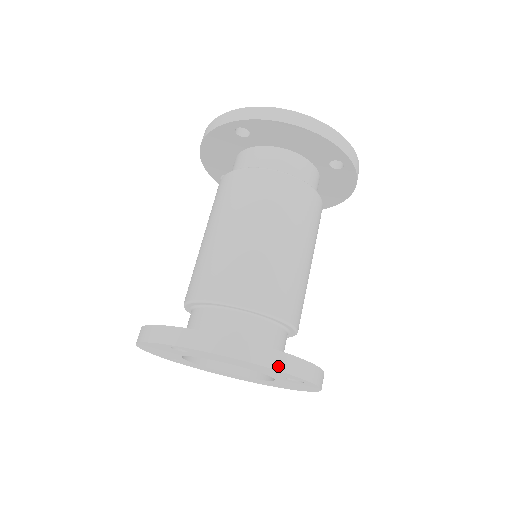
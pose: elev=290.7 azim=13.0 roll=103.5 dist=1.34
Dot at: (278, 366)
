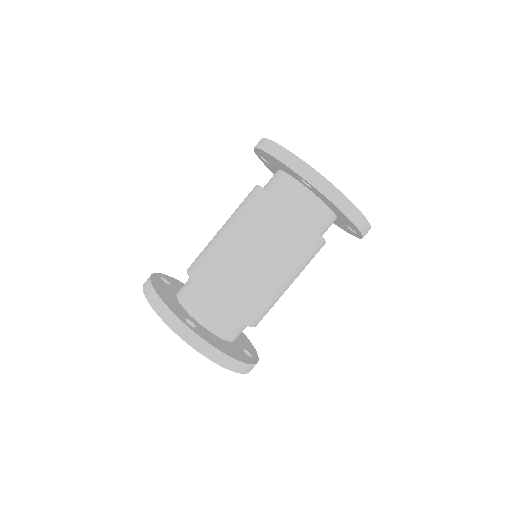
Dot at: (240, 371)
